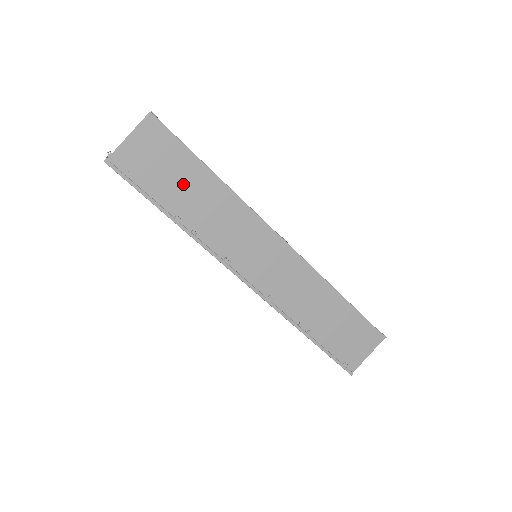
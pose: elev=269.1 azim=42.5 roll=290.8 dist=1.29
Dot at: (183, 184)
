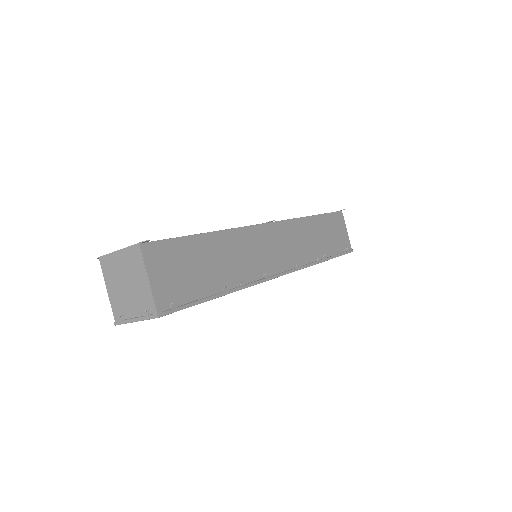
Dot at: (204, 264)
